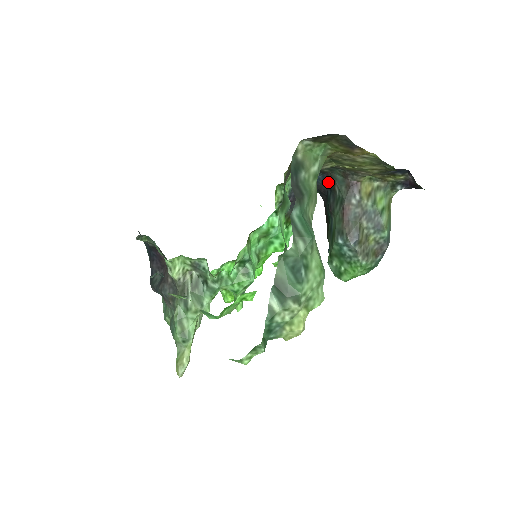
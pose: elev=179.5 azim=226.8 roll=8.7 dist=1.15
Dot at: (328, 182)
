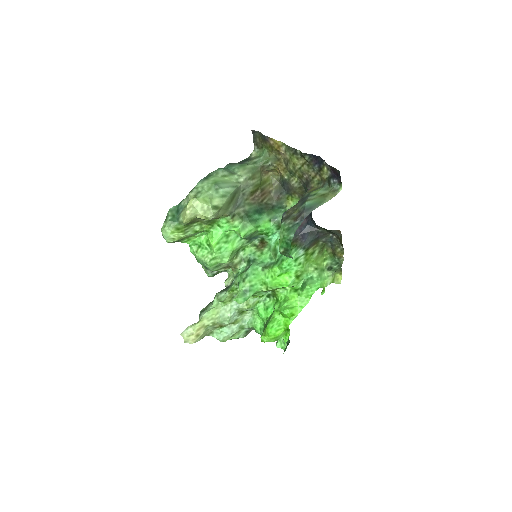
Dot at: occluded
